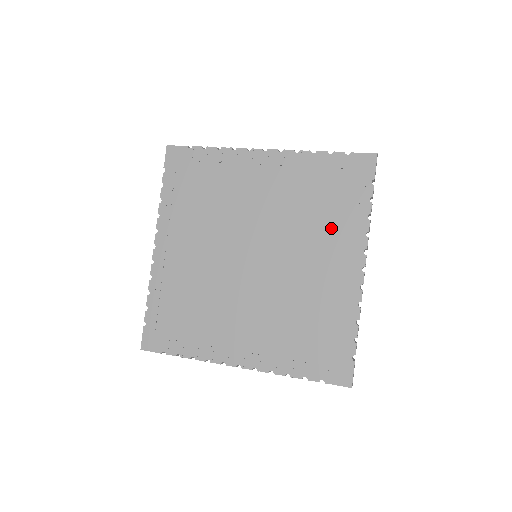
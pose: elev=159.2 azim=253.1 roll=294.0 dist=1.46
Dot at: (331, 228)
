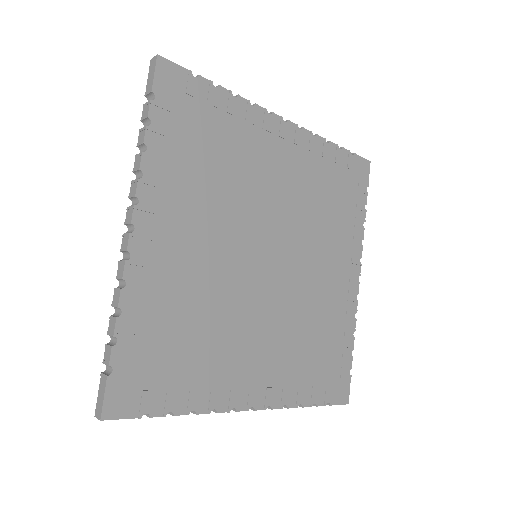
Dot at: (339, 232)
